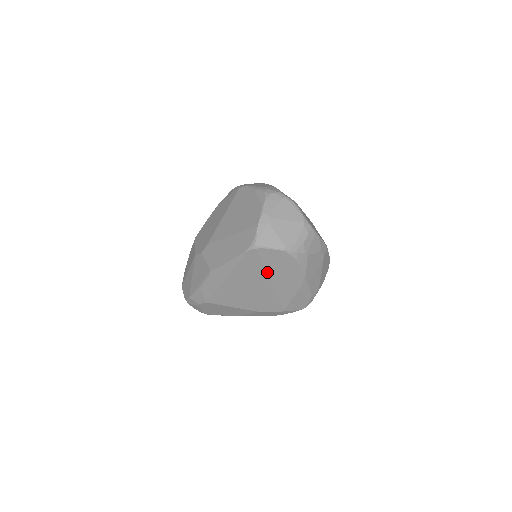
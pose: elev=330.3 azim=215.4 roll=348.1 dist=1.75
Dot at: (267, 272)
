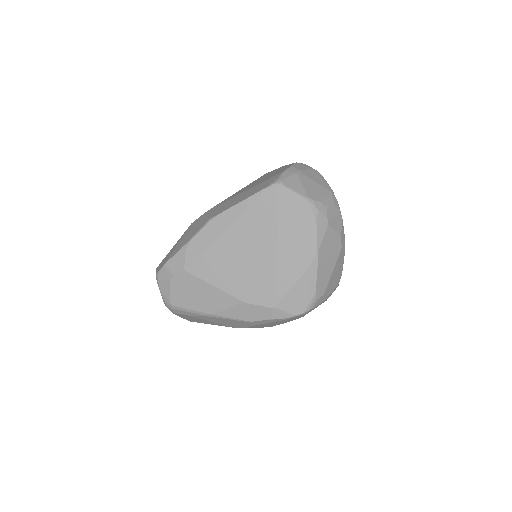
Dot at: (277, 229)
